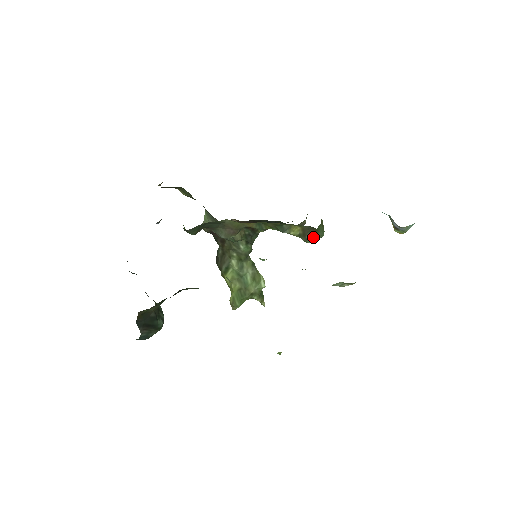
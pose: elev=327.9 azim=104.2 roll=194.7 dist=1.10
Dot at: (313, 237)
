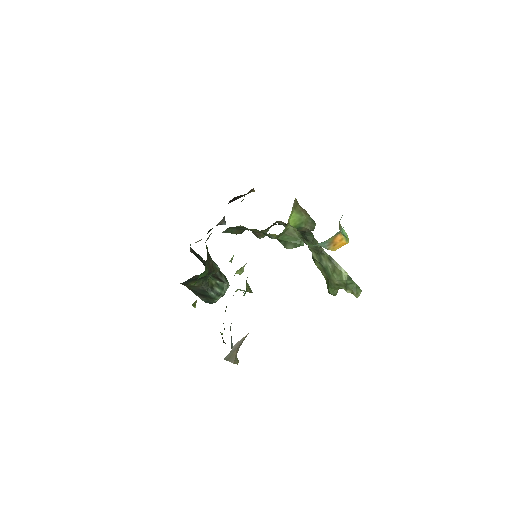
Dot at: (287, 245)
